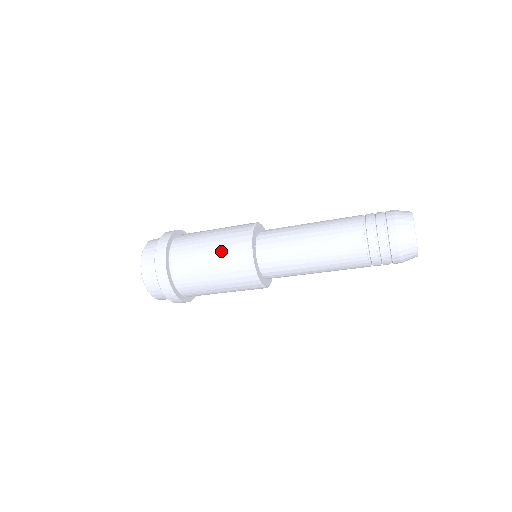
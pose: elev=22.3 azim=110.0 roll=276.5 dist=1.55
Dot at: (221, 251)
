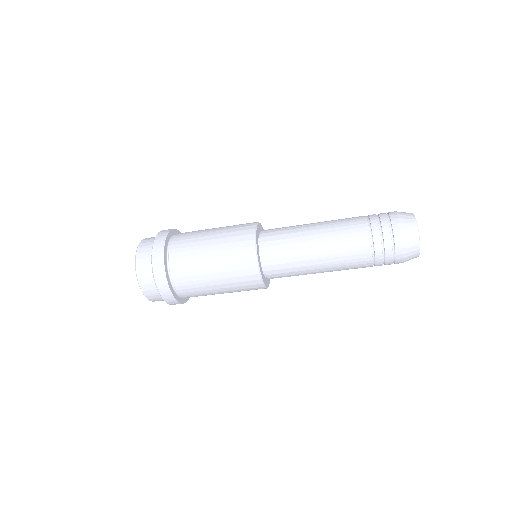
Dot at: (225, 263)
